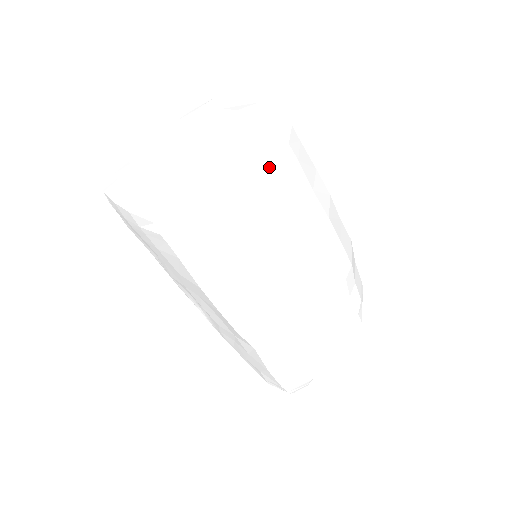
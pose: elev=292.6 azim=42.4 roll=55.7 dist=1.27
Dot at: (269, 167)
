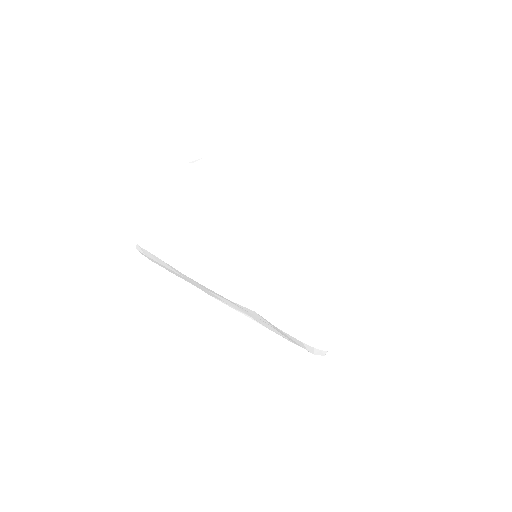
Dot at: (187, 183)
